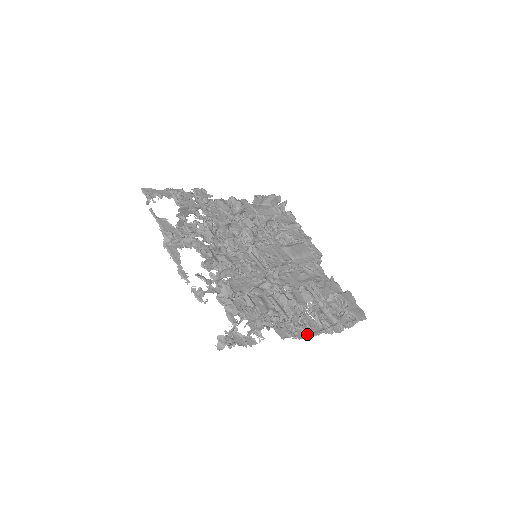
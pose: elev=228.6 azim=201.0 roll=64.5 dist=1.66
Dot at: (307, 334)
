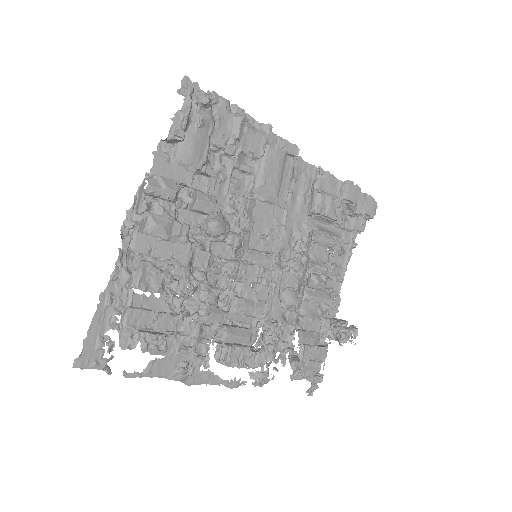
Dot at: (342, 280)
